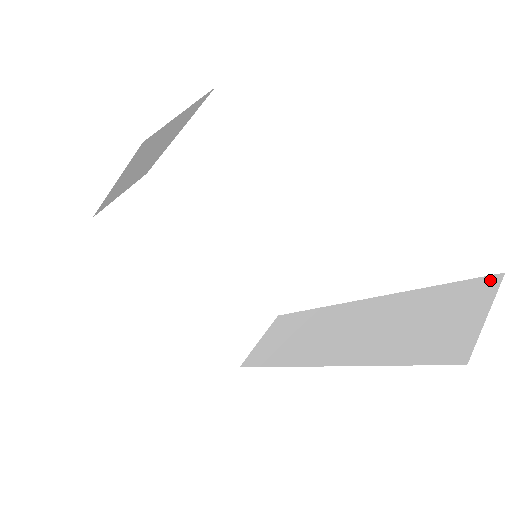
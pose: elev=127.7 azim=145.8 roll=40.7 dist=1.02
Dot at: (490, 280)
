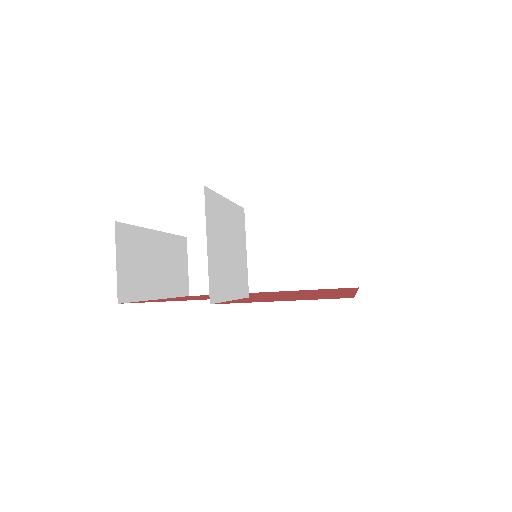
Dot at: occluded
